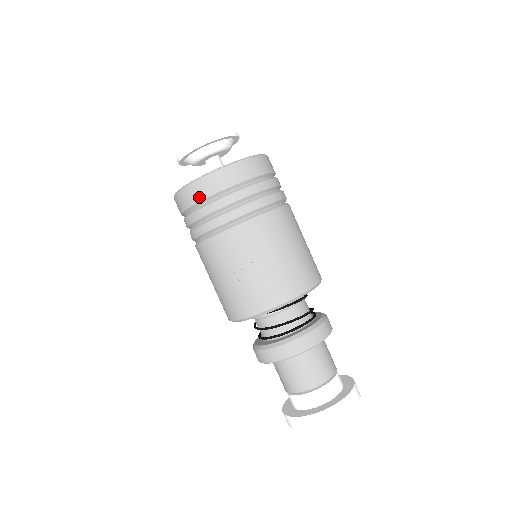
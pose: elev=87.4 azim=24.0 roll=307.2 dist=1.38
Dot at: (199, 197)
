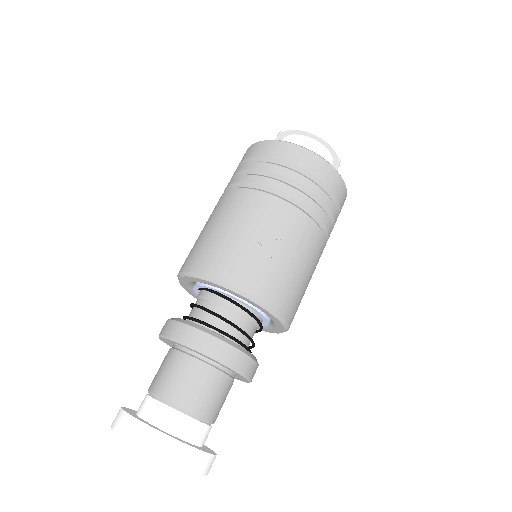
Dot at: (294, 159)
